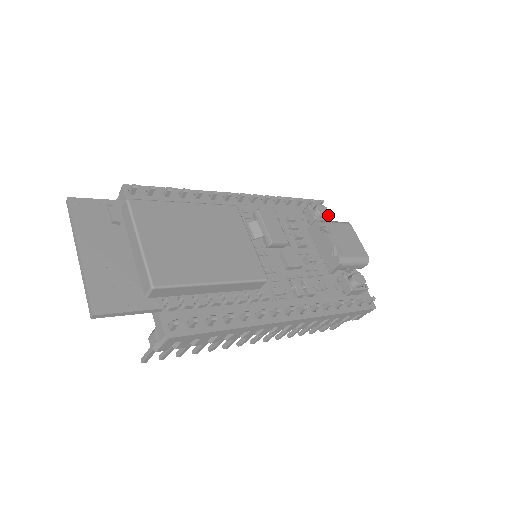
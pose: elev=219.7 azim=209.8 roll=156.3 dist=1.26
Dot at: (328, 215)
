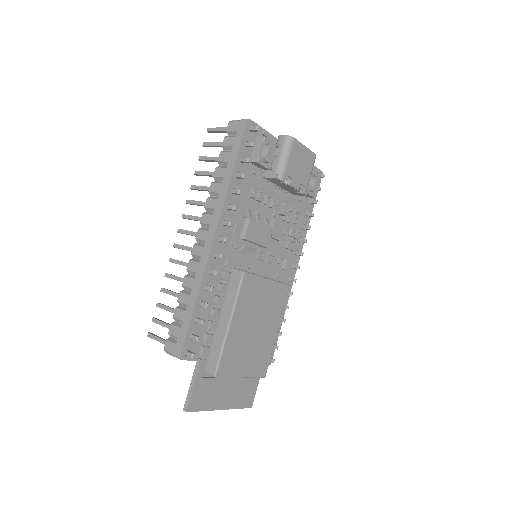
Dot at: occluded
